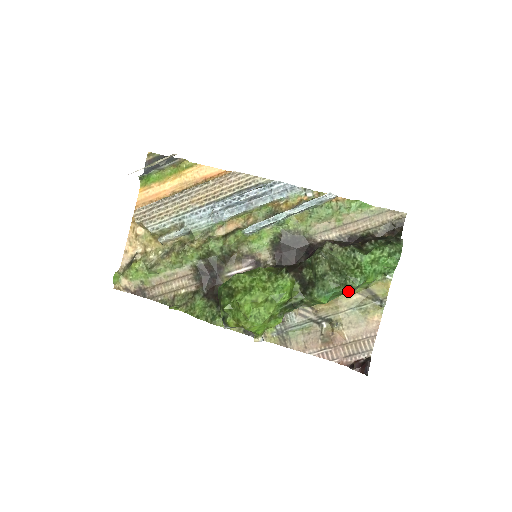
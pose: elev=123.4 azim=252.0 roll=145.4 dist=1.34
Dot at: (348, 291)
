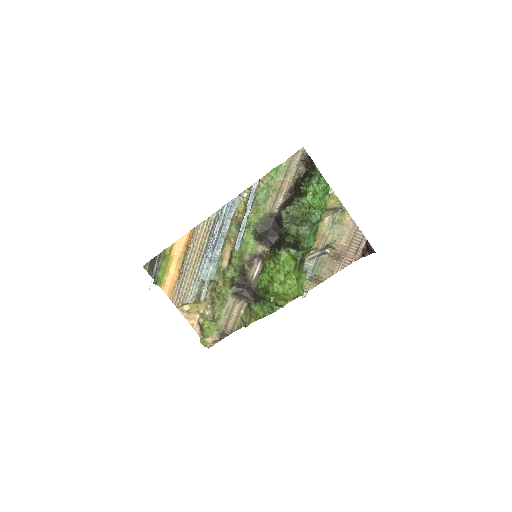
Dot at: (319, 224)
